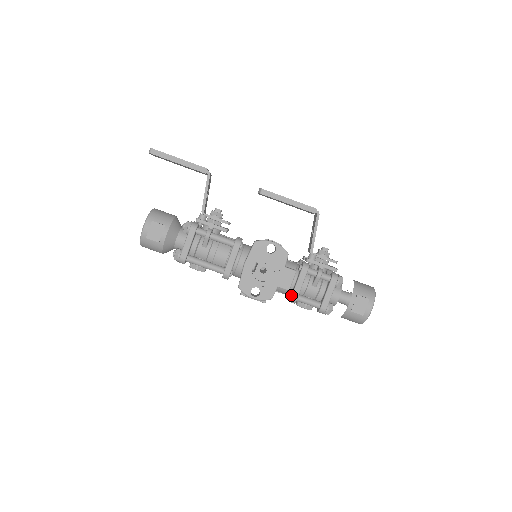
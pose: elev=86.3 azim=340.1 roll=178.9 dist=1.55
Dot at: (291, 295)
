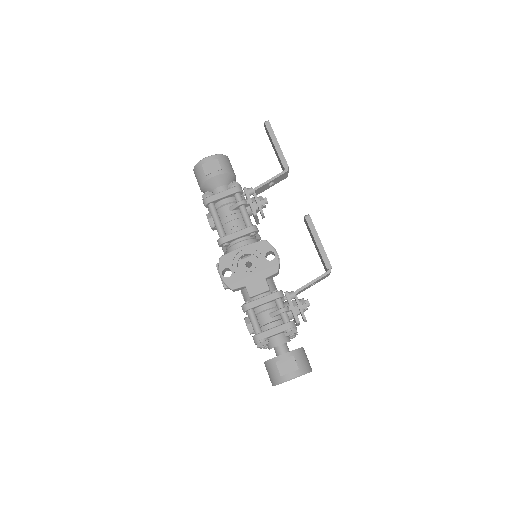
Dot at: (248, 302)
